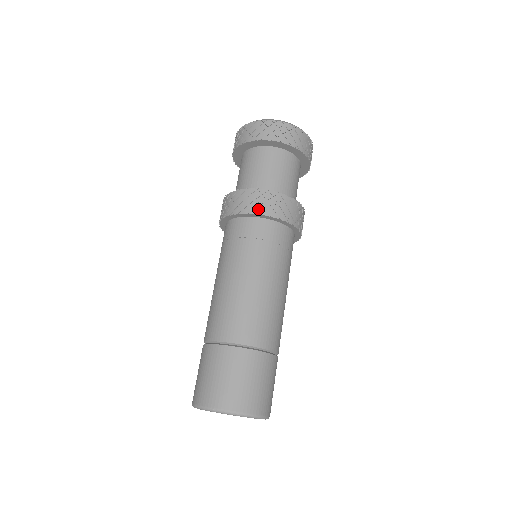
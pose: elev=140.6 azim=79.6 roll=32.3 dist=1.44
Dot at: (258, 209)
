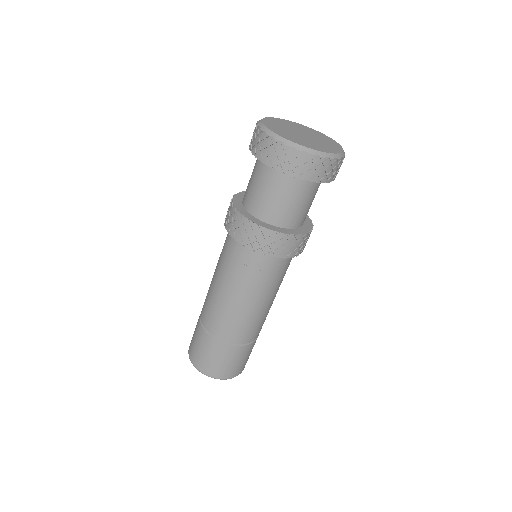
Dot at: (249, 244)
